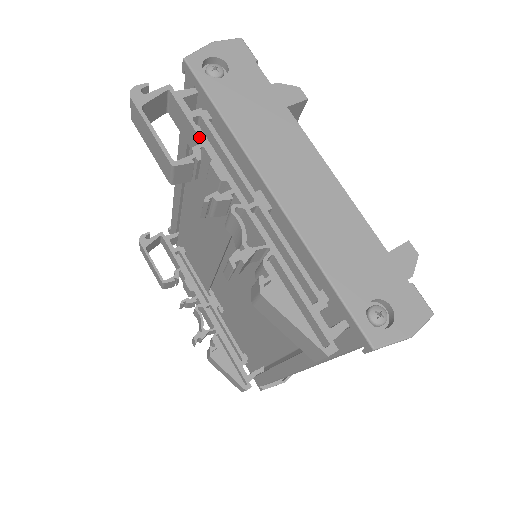
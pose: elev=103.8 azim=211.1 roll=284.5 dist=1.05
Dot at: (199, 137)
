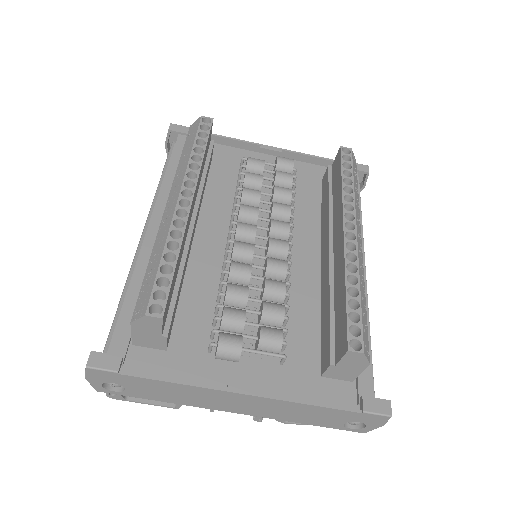
Dot at: occluded
